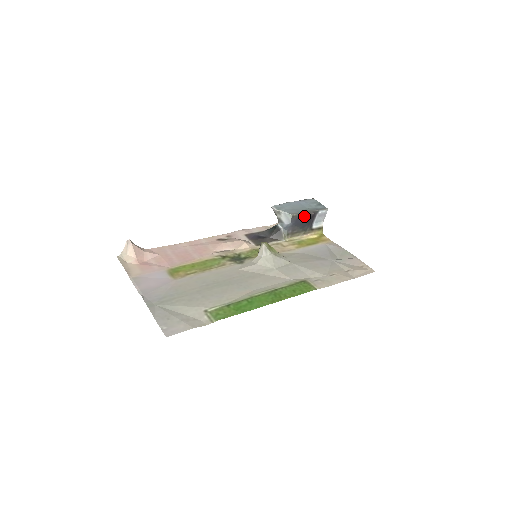
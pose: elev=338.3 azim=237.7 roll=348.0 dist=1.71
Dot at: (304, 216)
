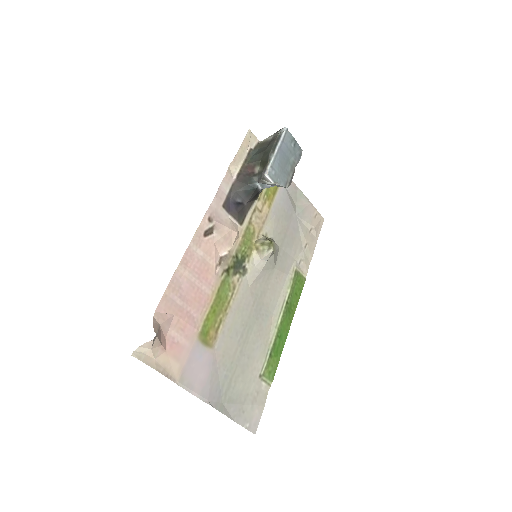
Dot at: (291, 179)
